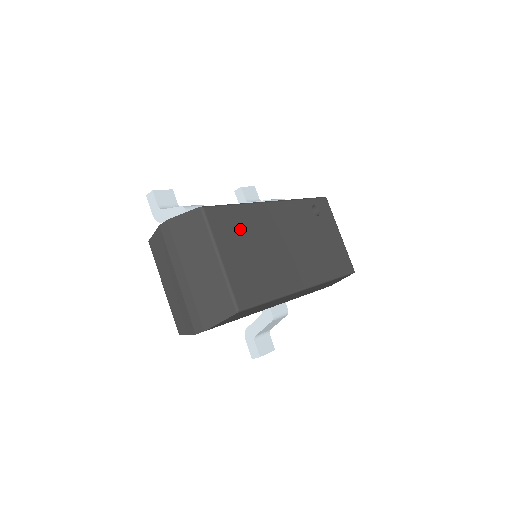
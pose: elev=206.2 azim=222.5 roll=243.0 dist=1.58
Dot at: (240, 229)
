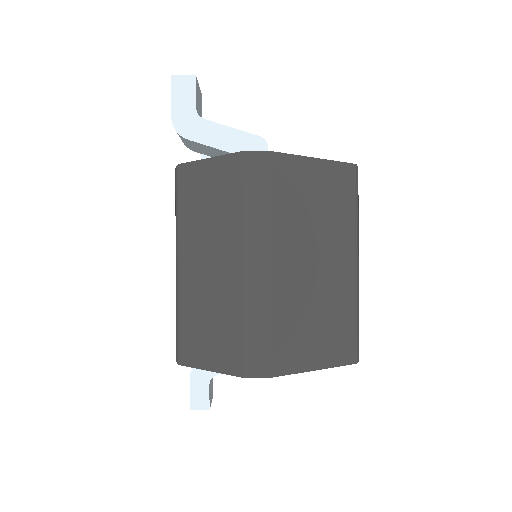
Dot at: occluded
